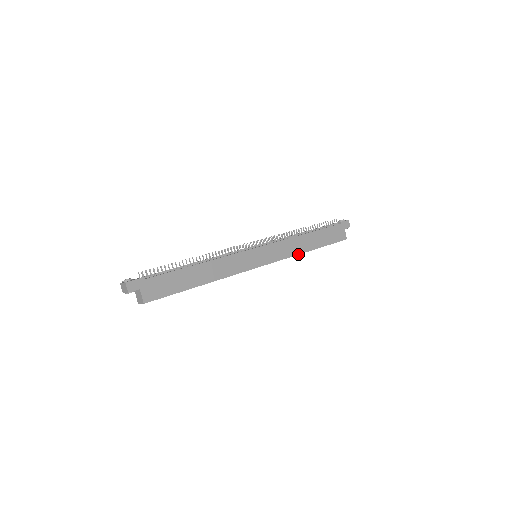
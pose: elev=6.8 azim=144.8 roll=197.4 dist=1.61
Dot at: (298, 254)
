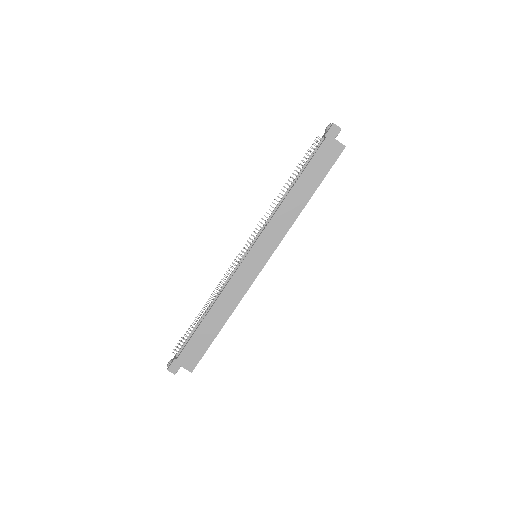
Dot at: occluded
